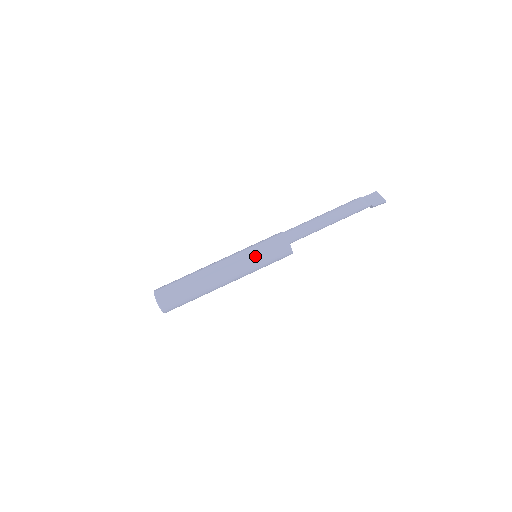
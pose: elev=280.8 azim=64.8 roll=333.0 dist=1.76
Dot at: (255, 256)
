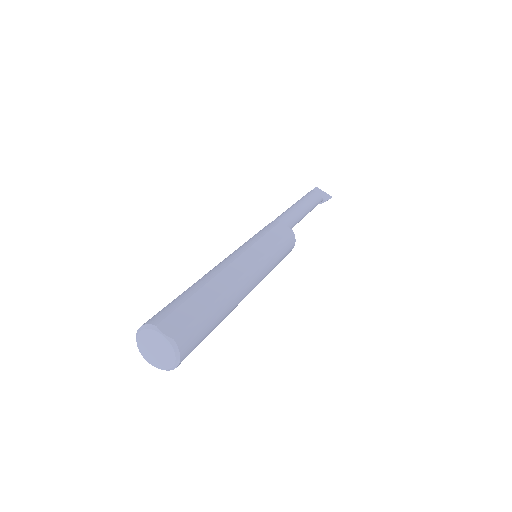
Dot at: (271, 252)
